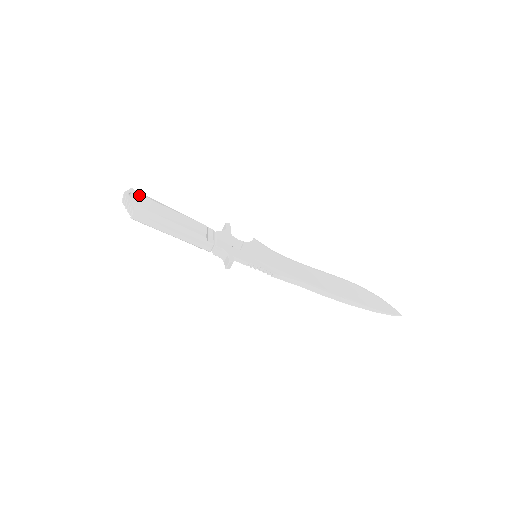
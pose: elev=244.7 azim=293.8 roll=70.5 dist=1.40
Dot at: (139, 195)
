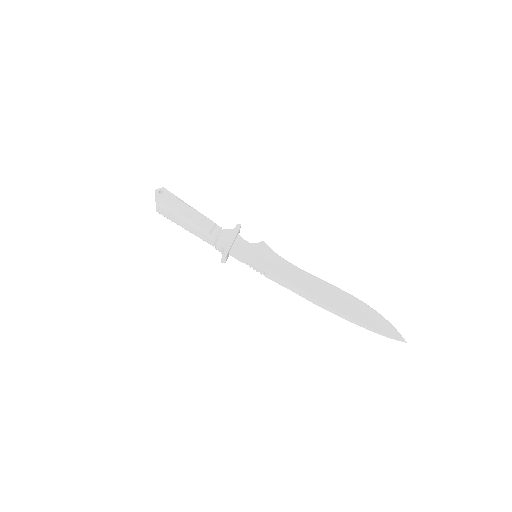
Dot at: (167, 193)
